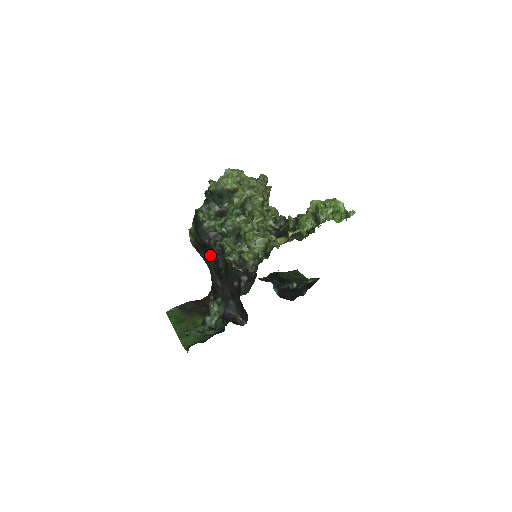
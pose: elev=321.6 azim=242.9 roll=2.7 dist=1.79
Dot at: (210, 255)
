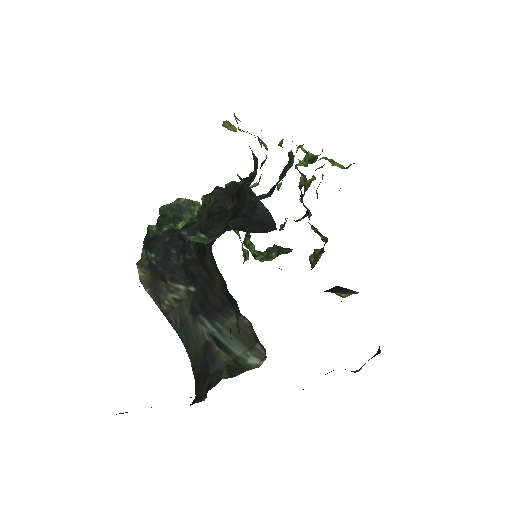
Dot at: (178, 265)
